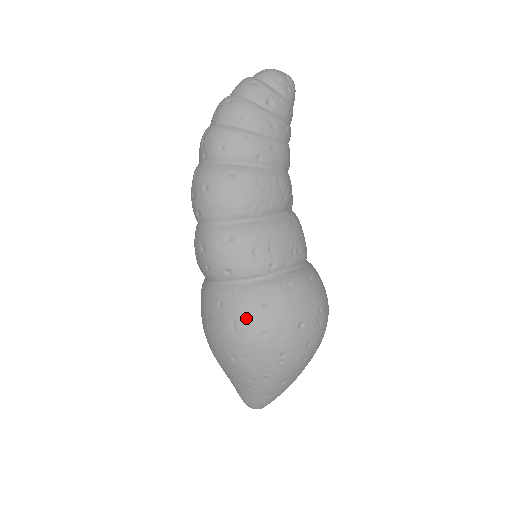
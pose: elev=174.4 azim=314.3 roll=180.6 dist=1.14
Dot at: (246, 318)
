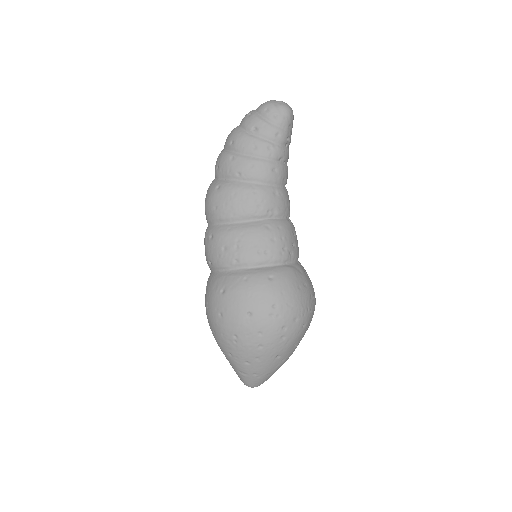
Dot at: (212, 299)
